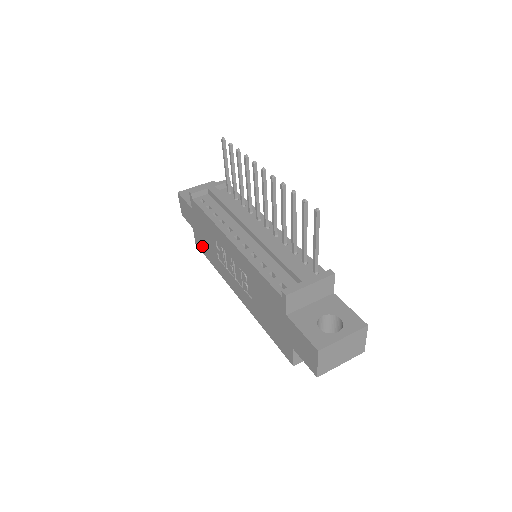
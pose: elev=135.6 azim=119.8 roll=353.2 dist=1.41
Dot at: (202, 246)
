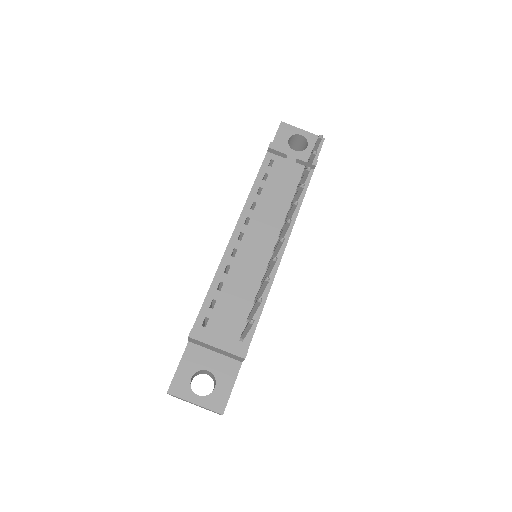
Dot at: occluded
